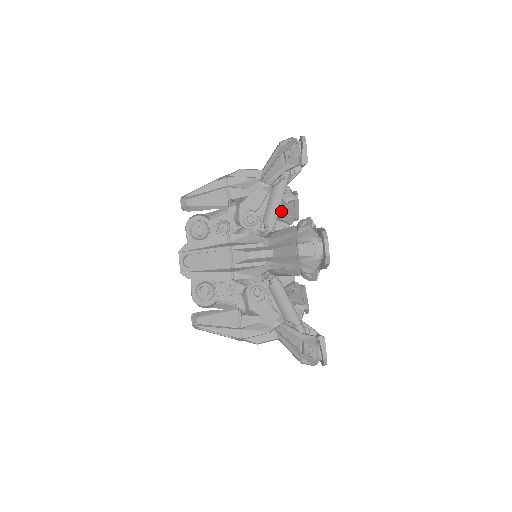
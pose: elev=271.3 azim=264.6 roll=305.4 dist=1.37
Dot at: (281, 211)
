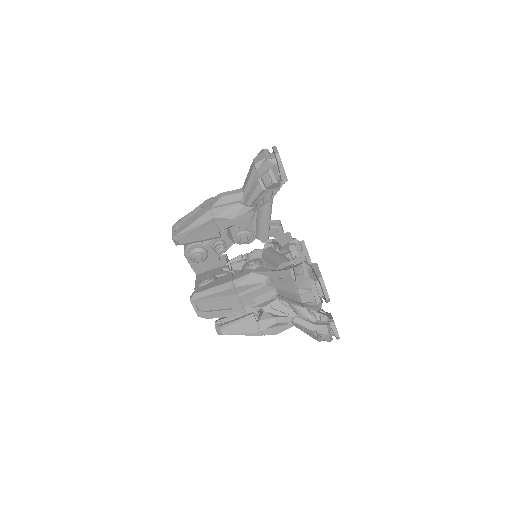
Dot at: occluded
